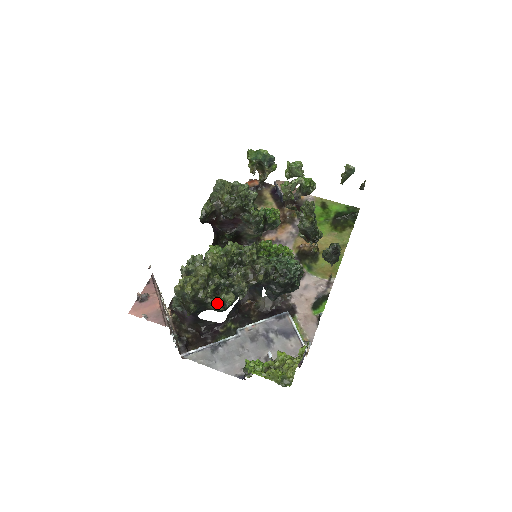
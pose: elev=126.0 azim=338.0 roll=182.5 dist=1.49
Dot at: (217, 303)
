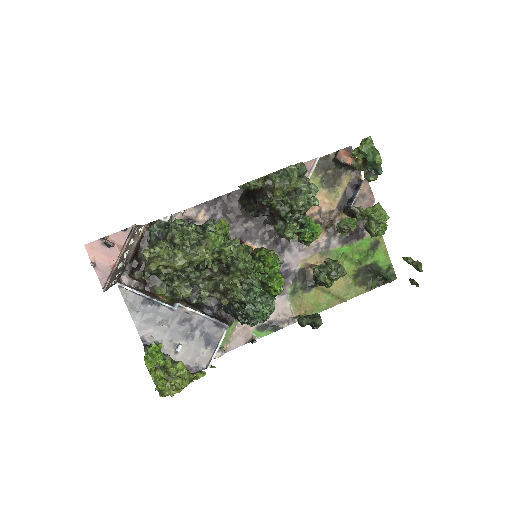
Dot at: (172, 287)
